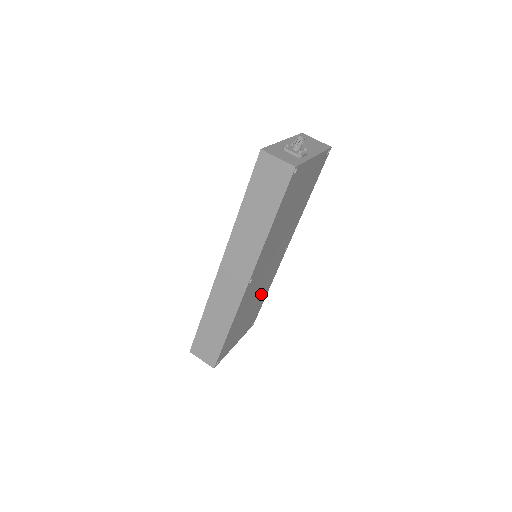
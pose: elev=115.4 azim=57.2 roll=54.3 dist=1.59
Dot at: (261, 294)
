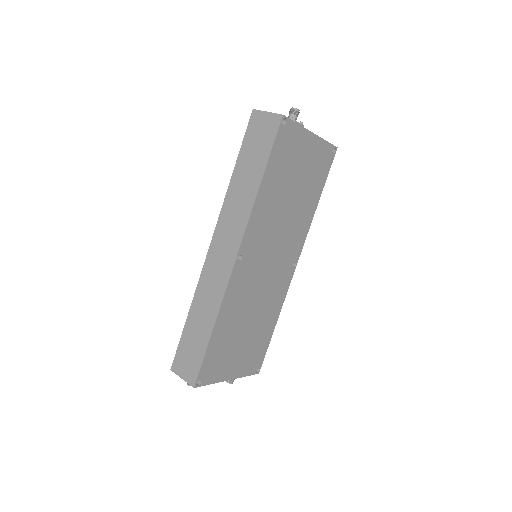
Dot at: (264, 315)
